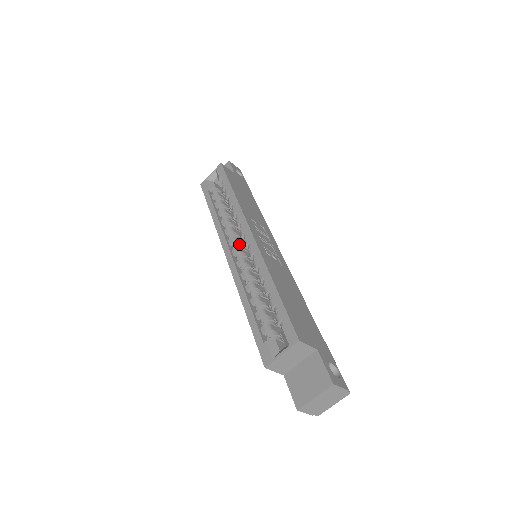
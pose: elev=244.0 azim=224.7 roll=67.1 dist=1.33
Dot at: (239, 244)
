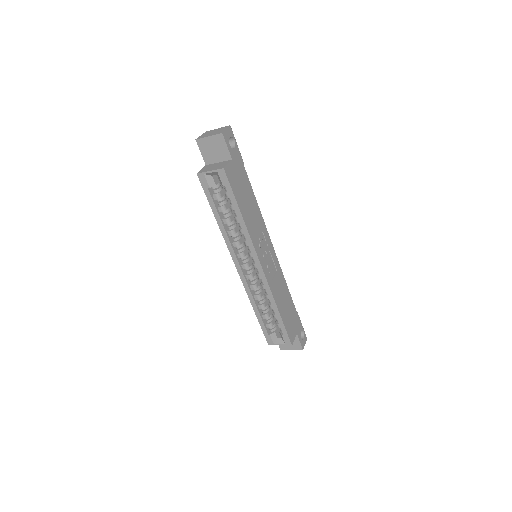
Dot at: (246, 257)
